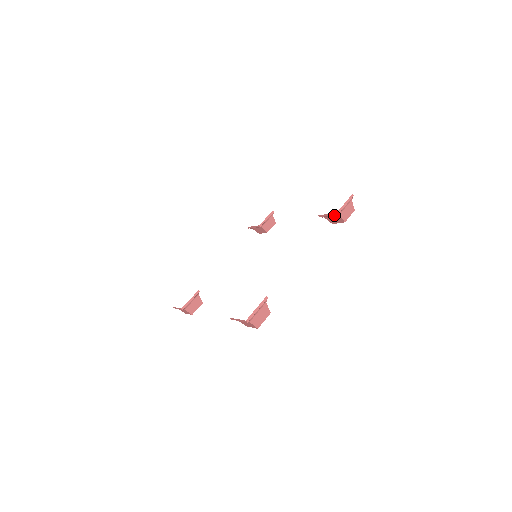
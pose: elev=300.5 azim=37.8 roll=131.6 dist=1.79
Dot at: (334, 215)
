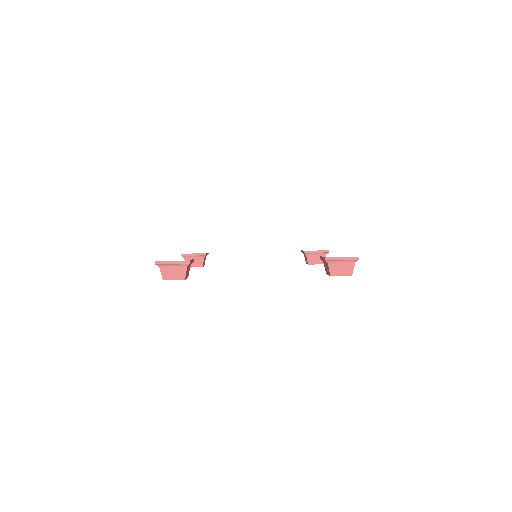
Dot at: (325, 261)
